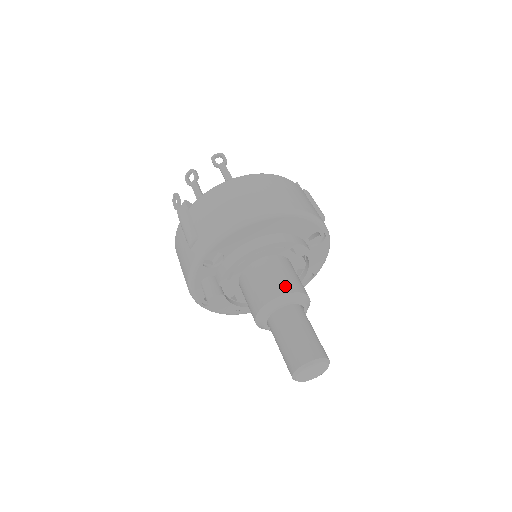
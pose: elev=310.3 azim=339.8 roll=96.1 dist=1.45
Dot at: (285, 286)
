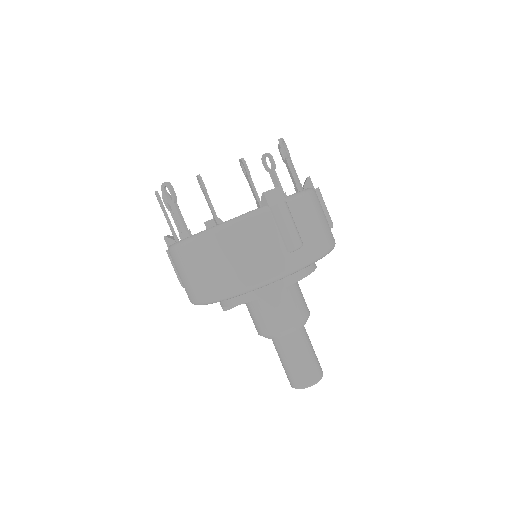
Dot at: (268, 327)
